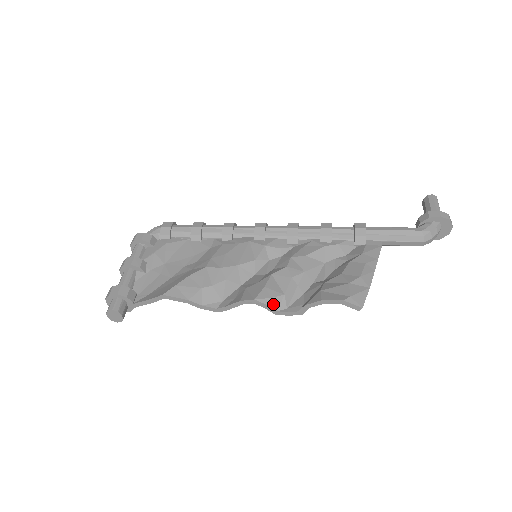
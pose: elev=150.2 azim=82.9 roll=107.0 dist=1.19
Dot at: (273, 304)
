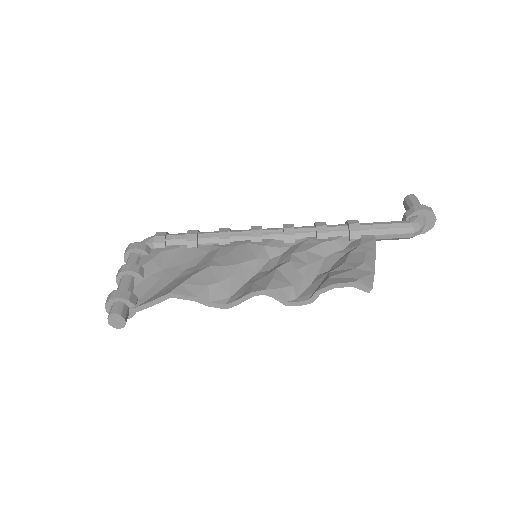
Dot at: (283, 294)
